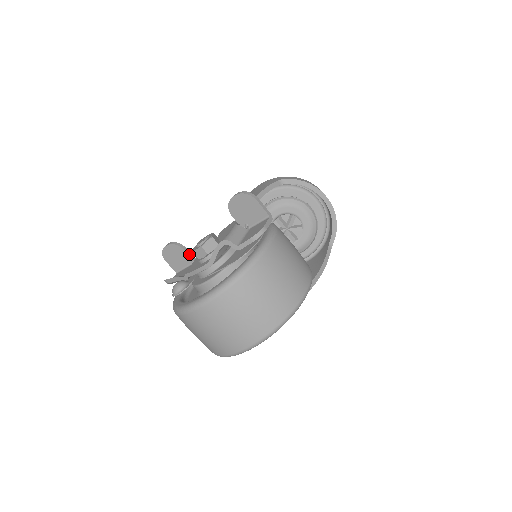
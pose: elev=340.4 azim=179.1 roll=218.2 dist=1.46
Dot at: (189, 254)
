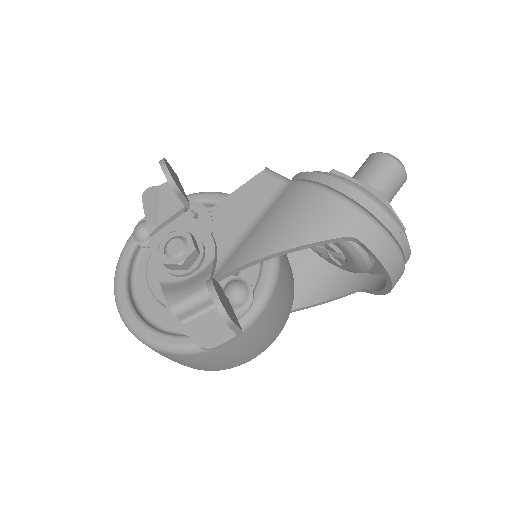
Dot at: (182, 199)
